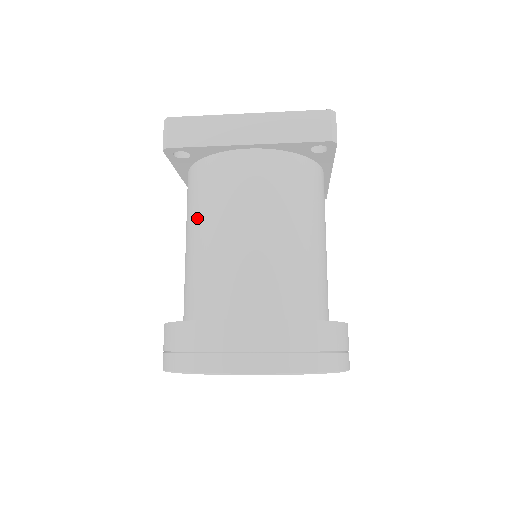
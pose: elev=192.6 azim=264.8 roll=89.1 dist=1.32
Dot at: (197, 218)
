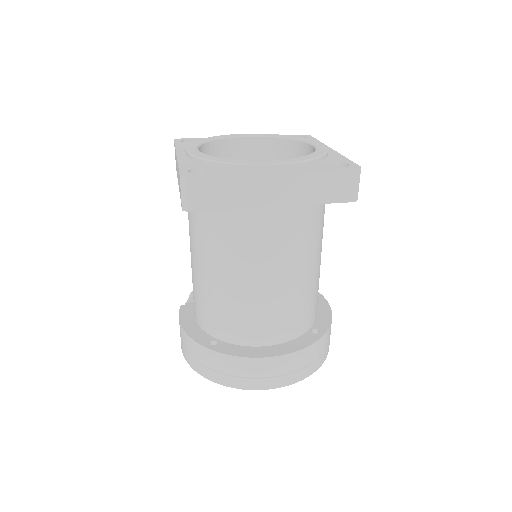
Dot at: (215, 257)
